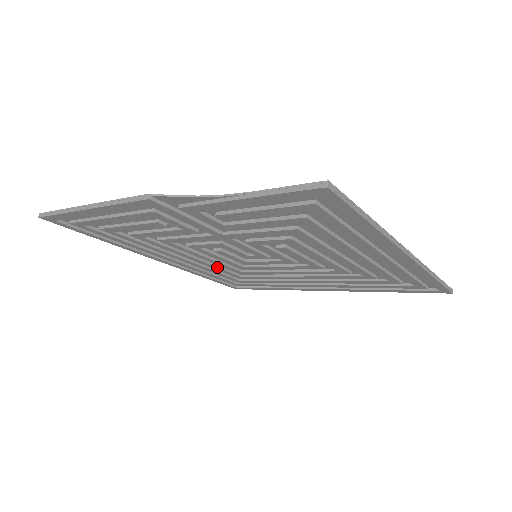
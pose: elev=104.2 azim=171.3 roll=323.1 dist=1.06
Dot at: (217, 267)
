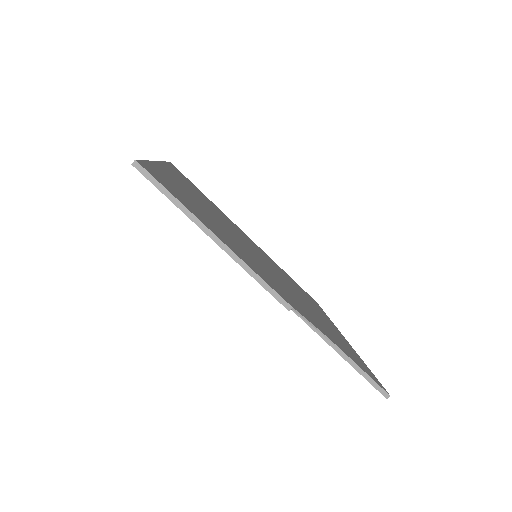
Dot at: occluded
